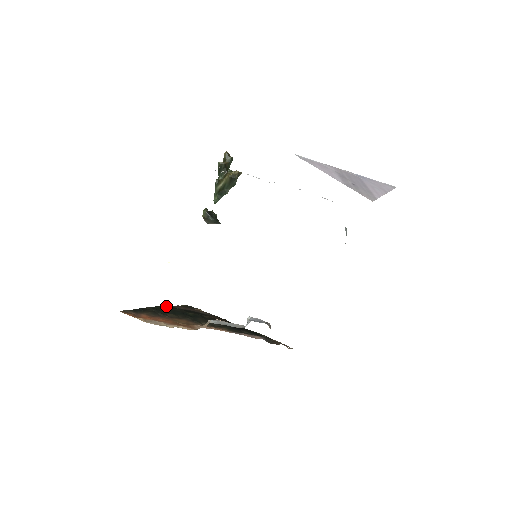
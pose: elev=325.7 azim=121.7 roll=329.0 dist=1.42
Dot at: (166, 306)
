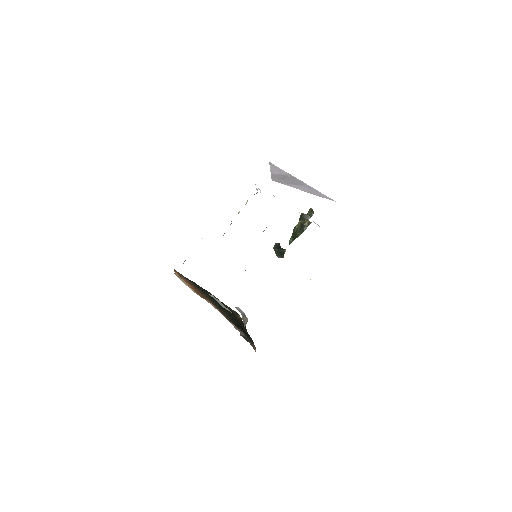
Dot at: occluded
